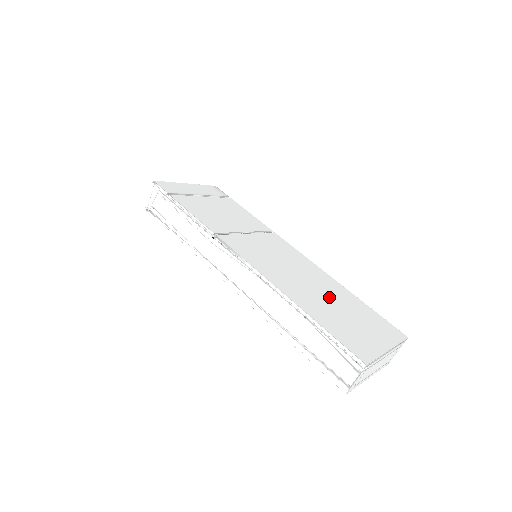
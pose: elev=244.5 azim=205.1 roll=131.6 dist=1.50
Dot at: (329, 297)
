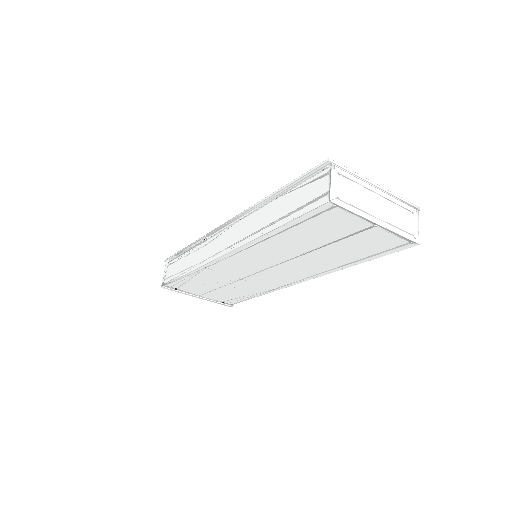
Dot at: occluded
